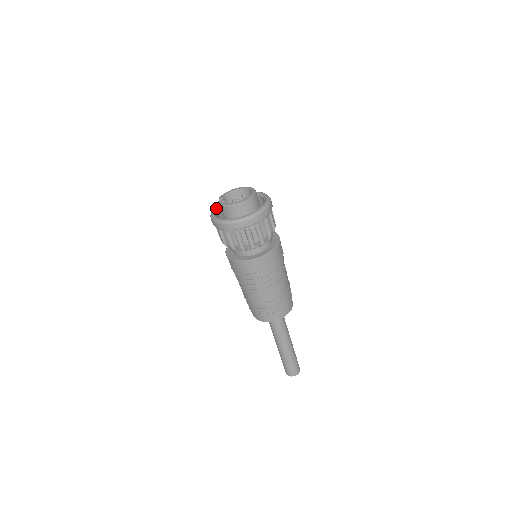
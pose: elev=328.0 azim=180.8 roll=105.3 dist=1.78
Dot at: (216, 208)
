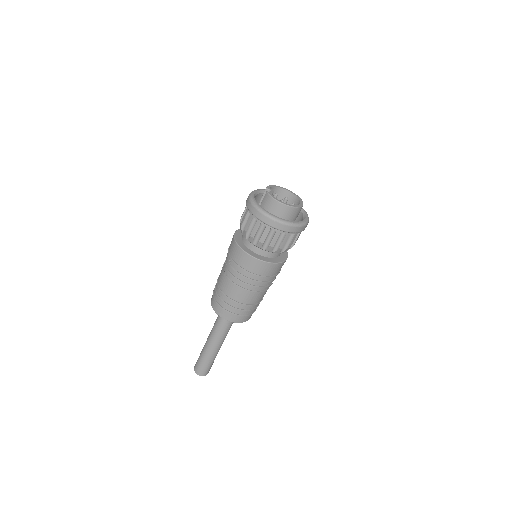
Dot at: (255, 194)
